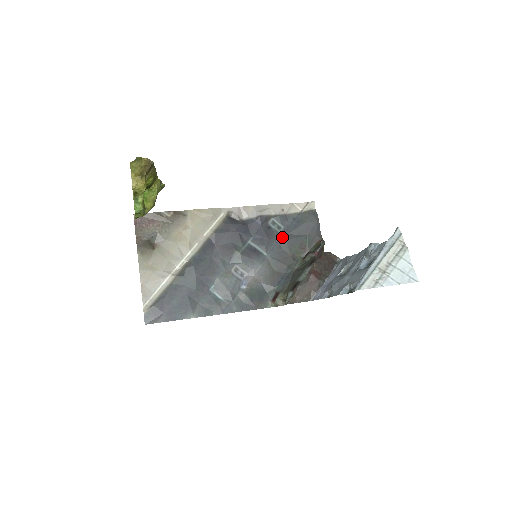
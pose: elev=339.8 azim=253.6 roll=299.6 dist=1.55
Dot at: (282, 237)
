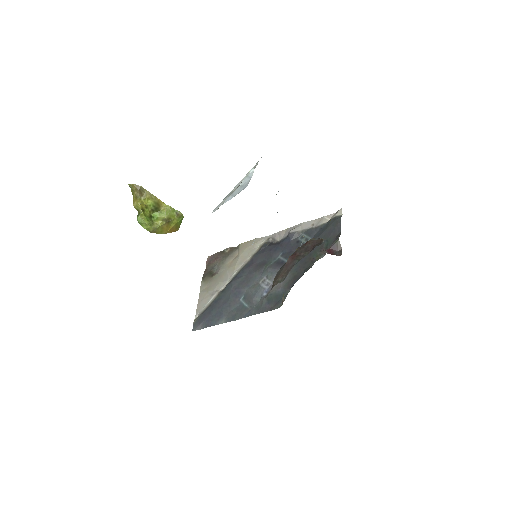
Dot at: occluded
